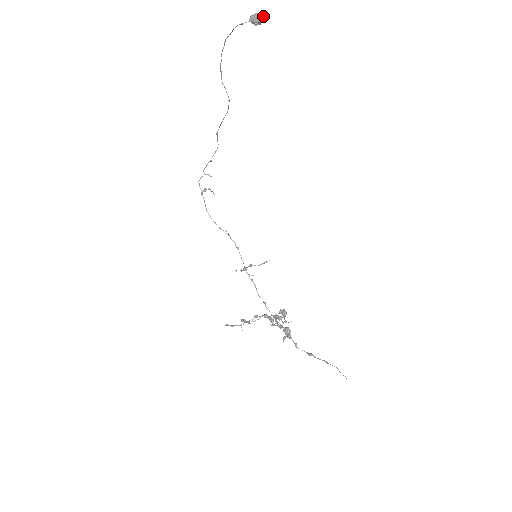
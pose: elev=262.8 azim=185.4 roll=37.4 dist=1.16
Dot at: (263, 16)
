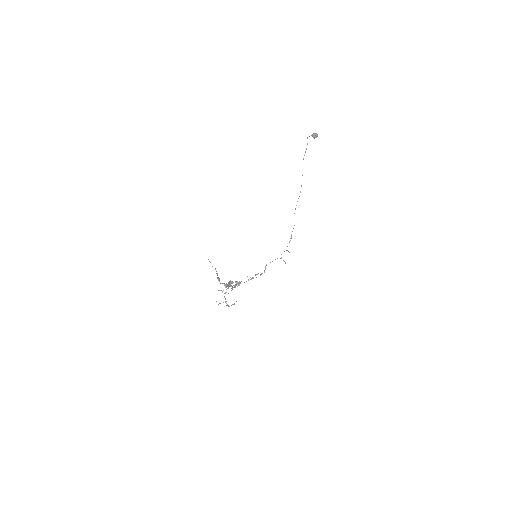
Dot at: (317, 134)
